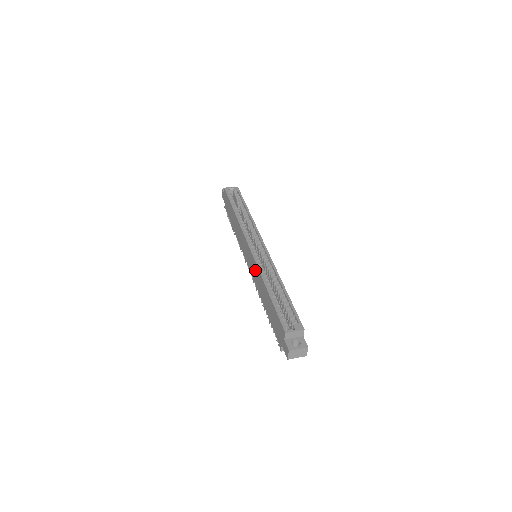
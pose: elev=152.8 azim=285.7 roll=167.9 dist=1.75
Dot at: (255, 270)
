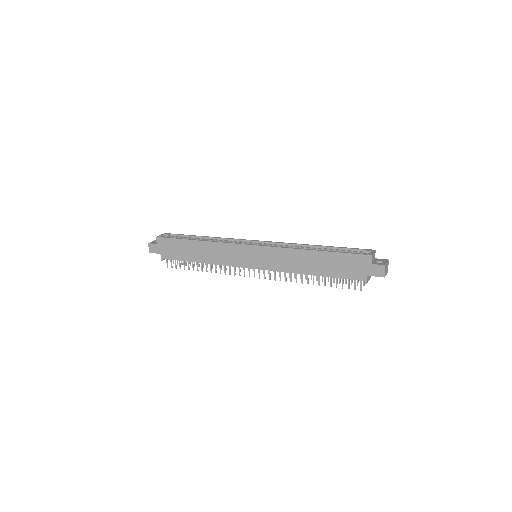
Dot at: (277, 256)
